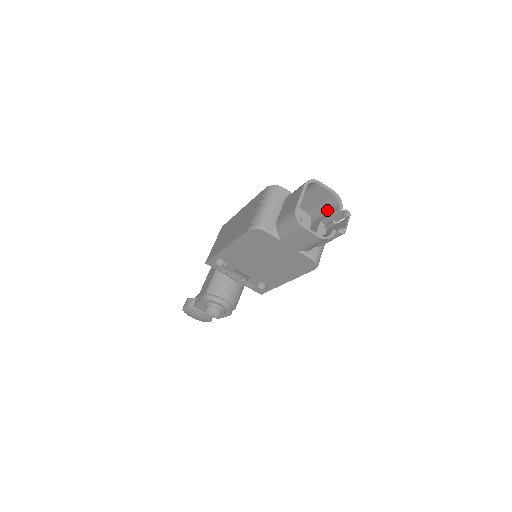
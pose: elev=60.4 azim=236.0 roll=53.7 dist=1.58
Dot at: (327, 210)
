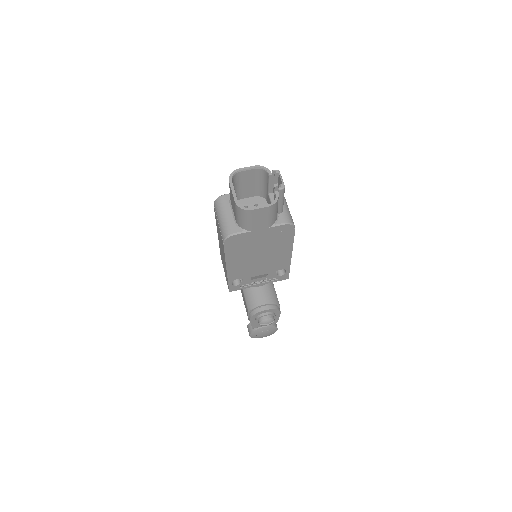
Dot at: (264, 182)
